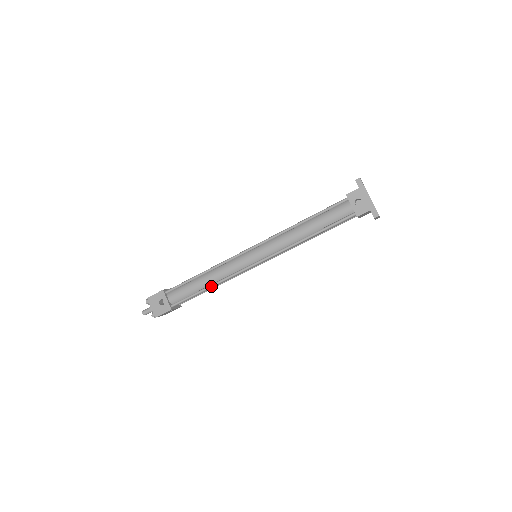
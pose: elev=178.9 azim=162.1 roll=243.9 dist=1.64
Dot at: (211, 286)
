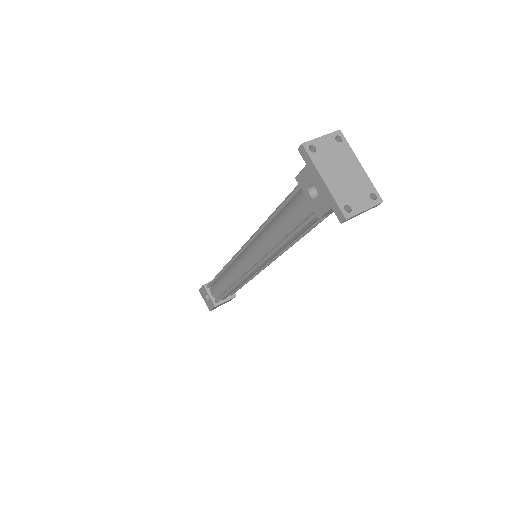
Dot at: (230, 289)
